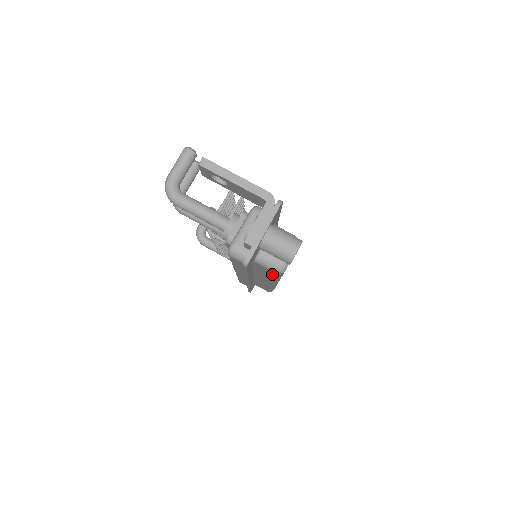
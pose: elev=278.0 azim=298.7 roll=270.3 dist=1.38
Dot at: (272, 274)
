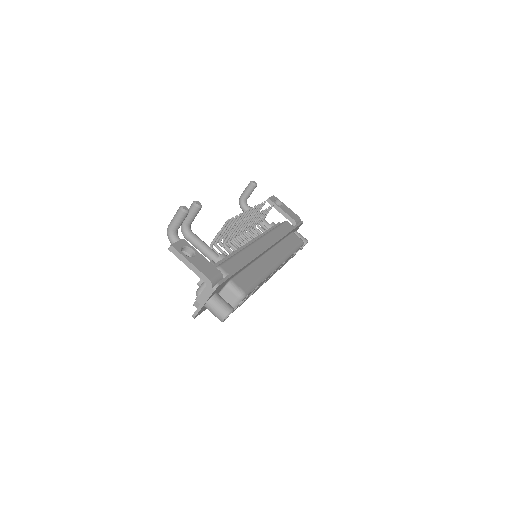
Dot at: occluded
